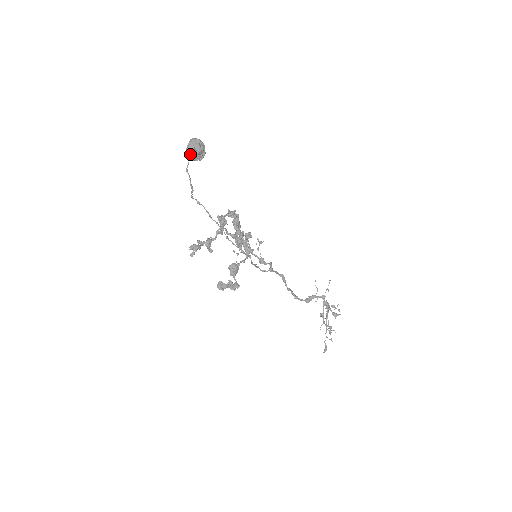
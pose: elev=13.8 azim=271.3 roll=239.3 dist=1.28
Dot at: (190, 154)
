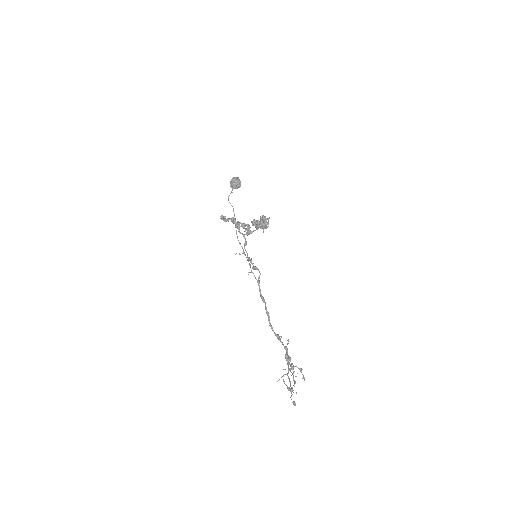
Dot at: (235, 179)
